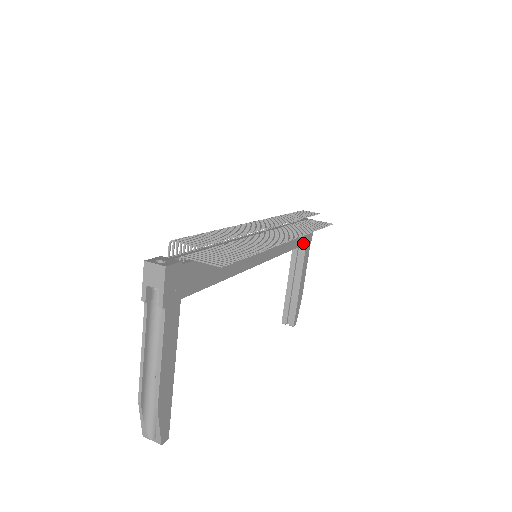
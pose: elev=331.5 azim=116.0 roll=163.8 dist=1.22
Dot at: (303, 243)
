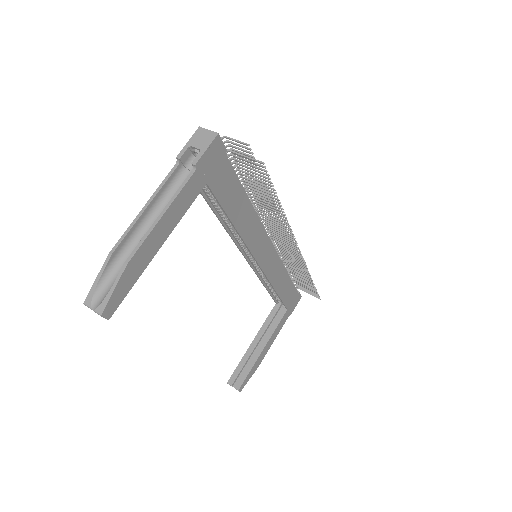
Dot at: (286, 304)
